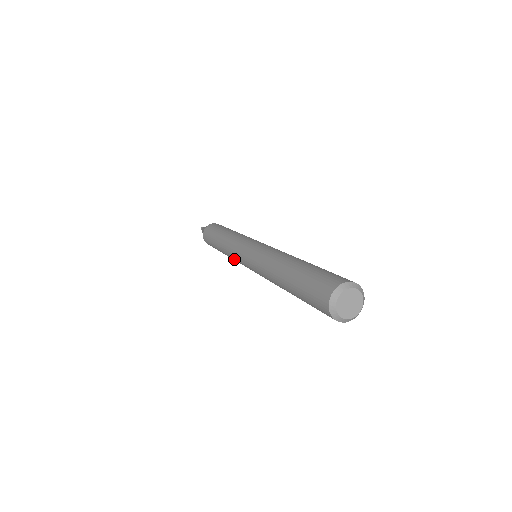
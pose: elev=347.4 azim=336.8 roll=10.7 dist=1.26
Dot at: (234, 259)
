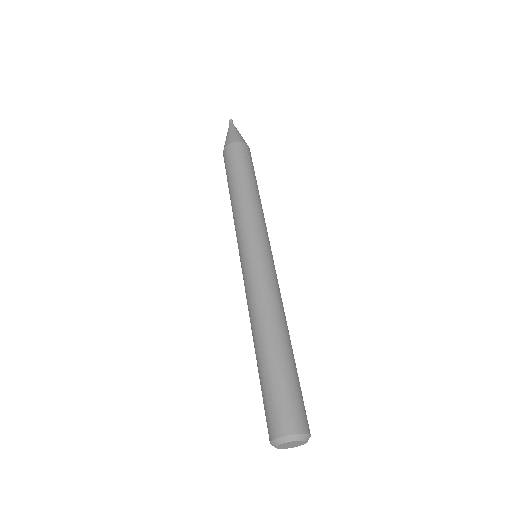
Dot at: occluded
